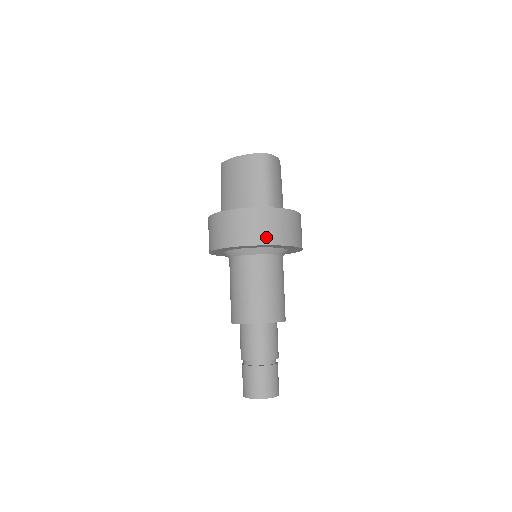
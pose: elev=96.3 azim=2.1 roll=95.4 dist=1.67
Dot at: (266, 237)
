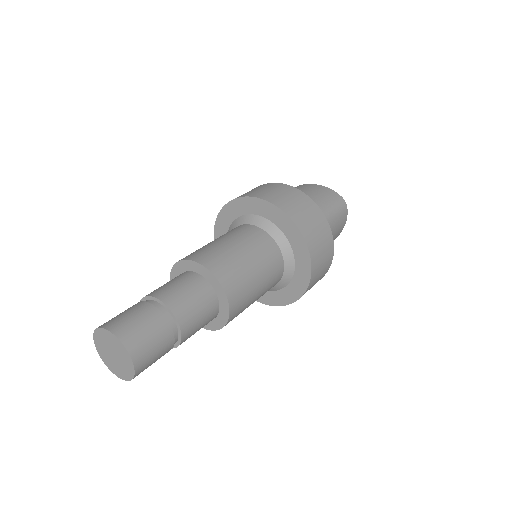
Dot at: (302, 221)
